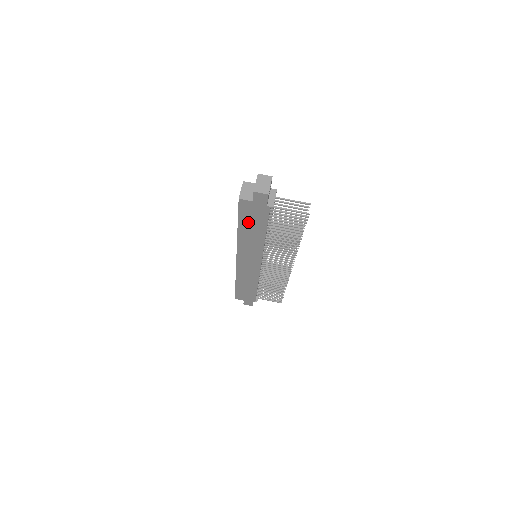
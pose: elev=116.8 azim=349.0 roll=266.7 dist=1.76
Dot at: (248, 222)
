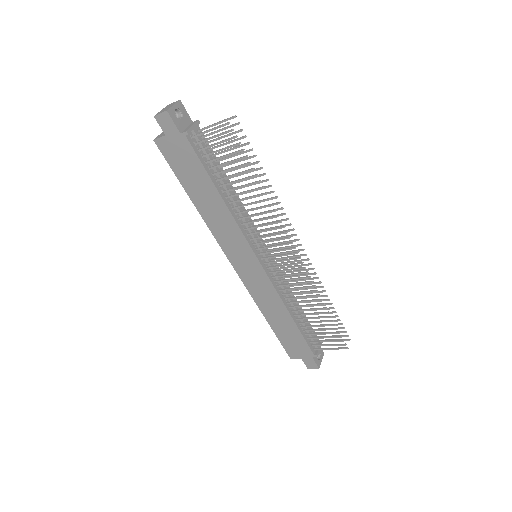
Dot at: (189, 179)
